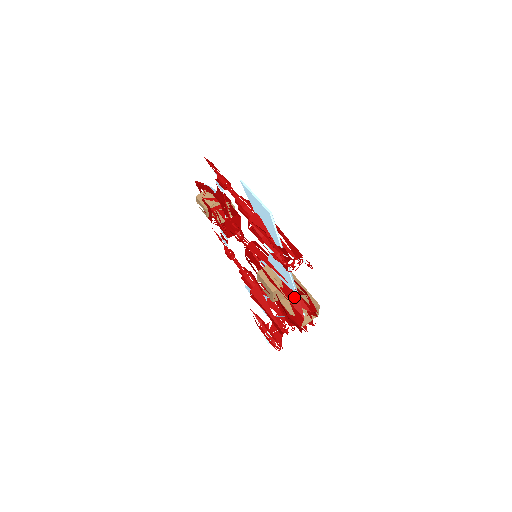
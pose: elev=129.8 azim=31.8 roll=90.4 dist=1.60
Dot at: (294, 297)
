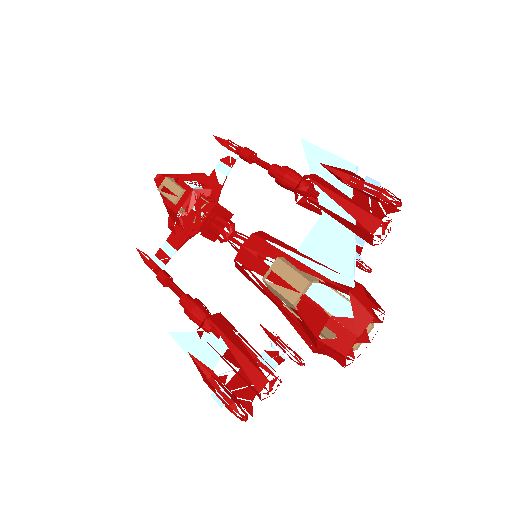
Dot at: (356, 287)
